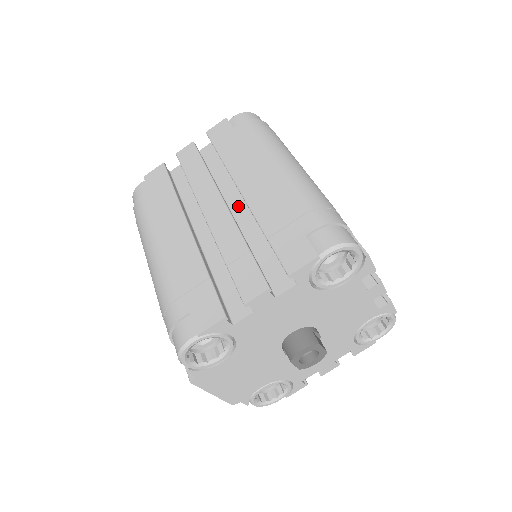
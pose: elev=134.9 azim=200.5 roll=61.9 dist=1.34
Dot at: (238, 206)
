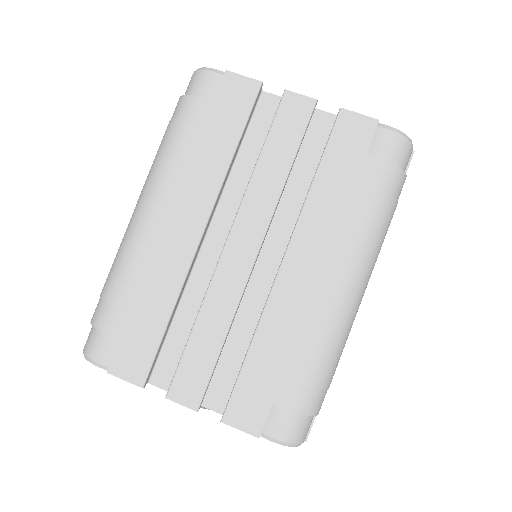
Dot at: (270, 259)
